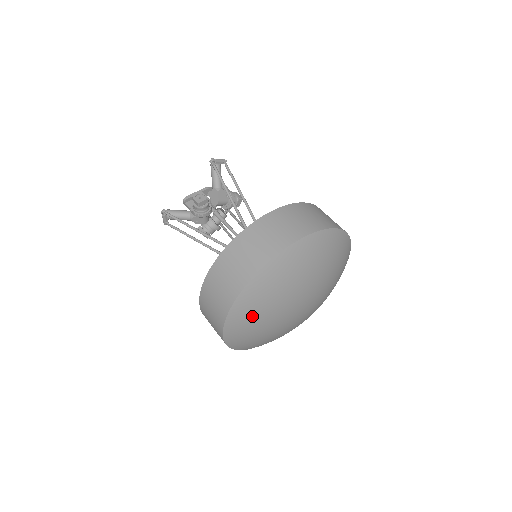
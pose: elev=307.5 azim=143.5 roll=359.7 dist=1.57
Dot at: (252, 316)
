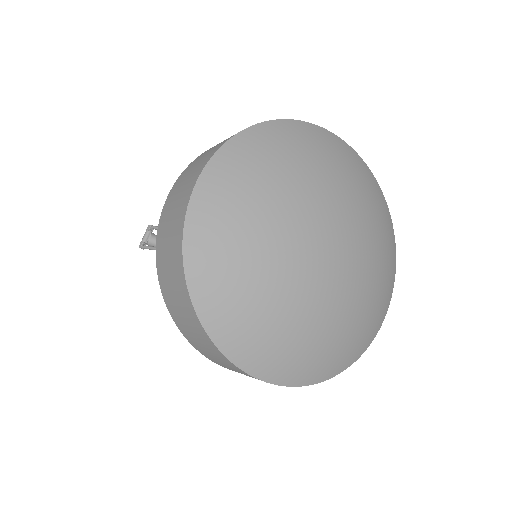
Dot at: (260, 166)
